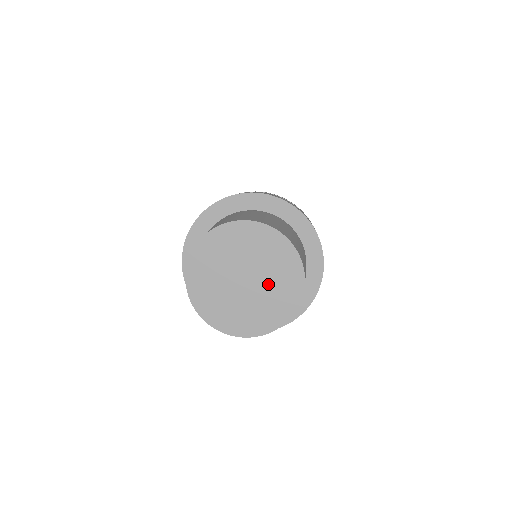
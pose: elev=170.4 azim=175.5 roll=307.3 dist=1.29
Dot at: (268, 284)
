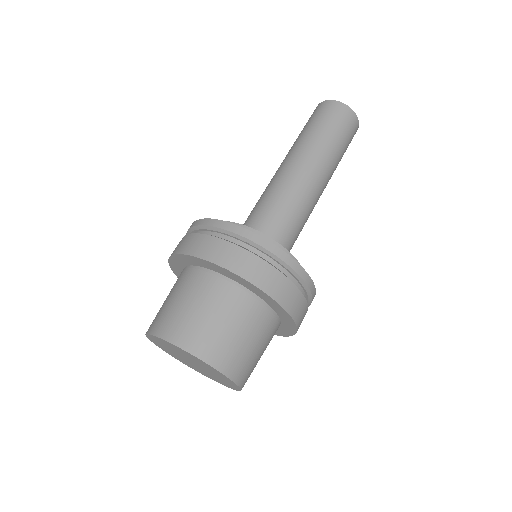
Dot at: (206, 372)
